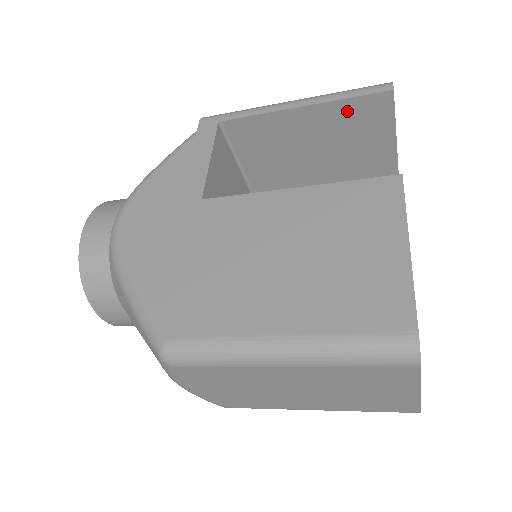
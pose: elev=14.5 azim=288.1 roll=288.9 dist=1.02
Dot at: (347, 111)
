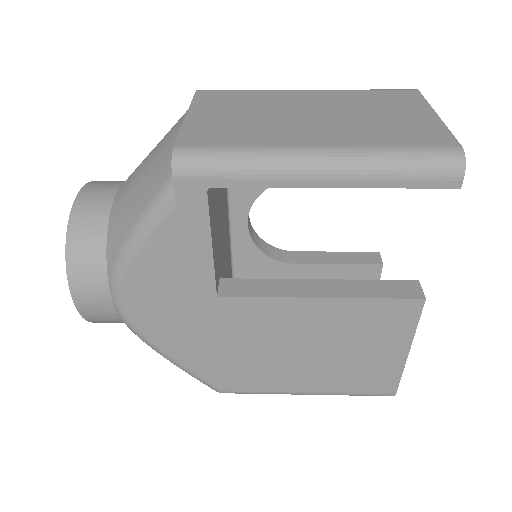
Dot at: occluded
